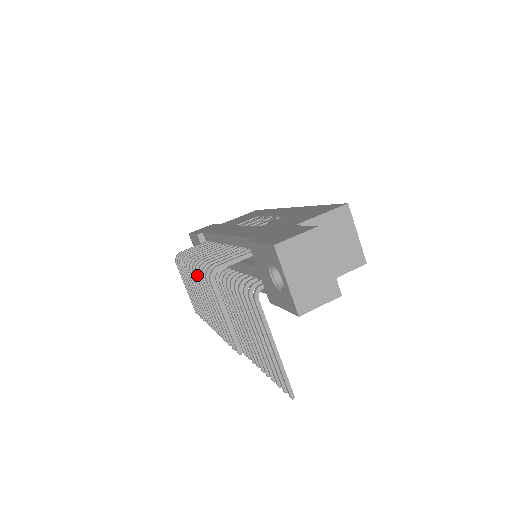
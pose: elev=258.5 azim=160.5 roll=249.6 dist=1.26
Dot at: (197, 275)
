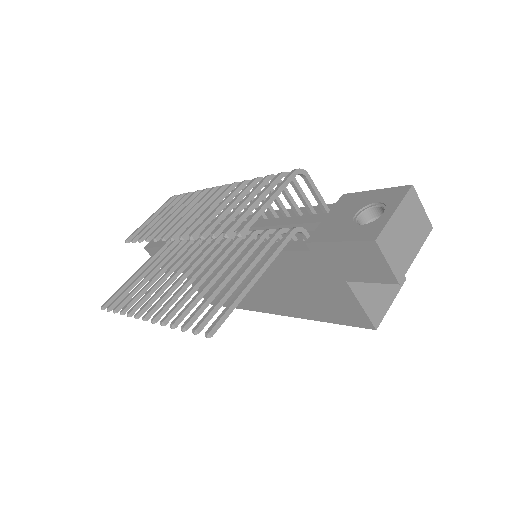
Dot at: (243, 183)
